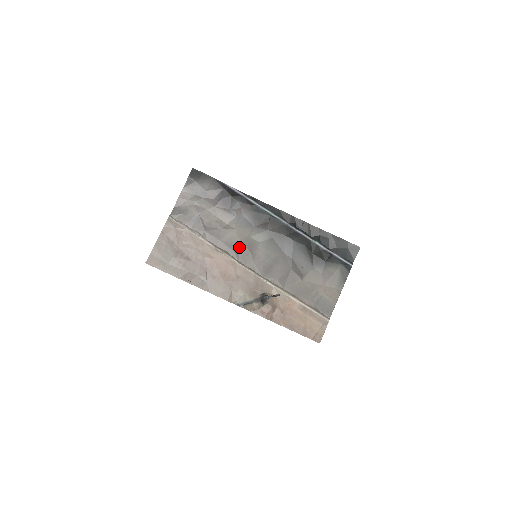
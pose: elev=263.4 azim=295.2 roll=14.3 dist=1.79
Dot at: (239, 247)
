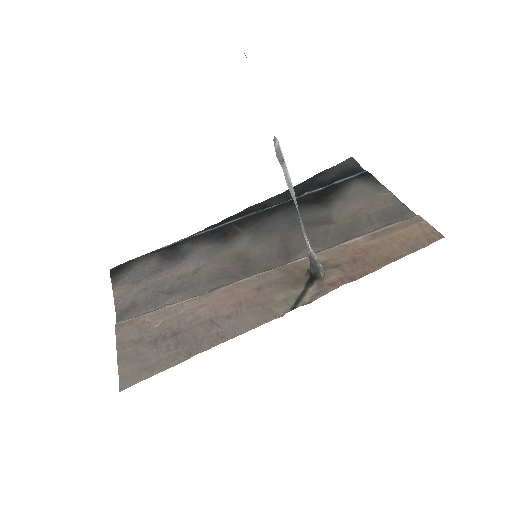
Dot at: (228, 270)
